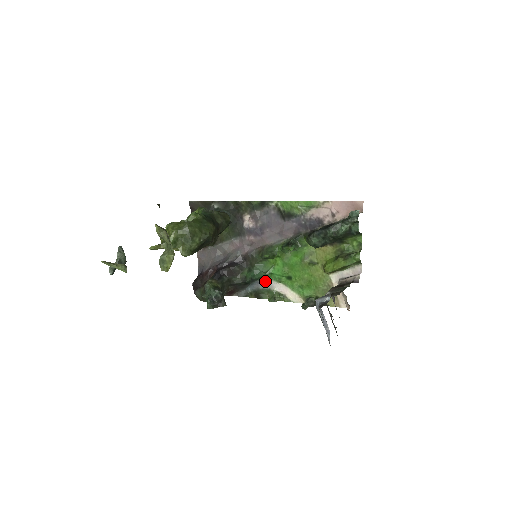
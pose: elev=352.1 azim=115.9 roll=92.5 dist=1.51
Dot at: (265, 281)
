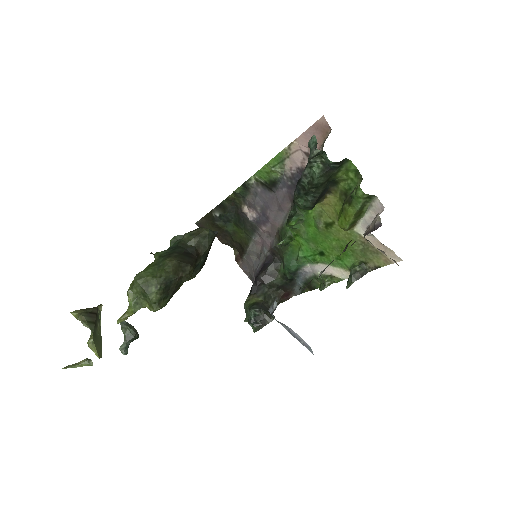
Dot at: (306, 268)
